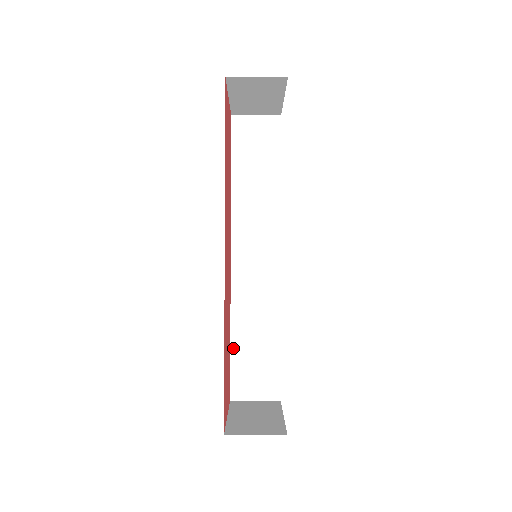
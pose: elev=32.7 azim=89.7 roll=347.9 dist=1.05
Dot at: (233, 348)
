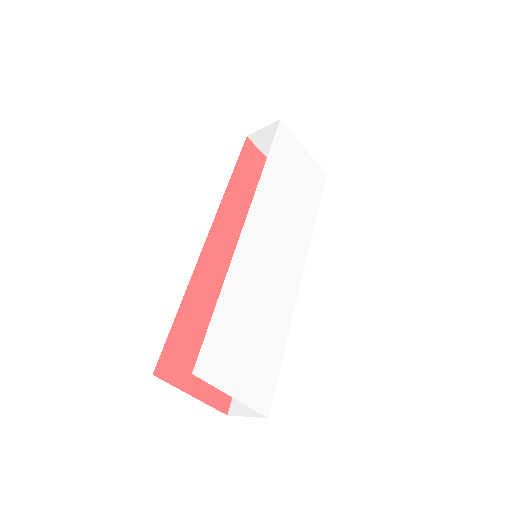
Dot at: occluded
